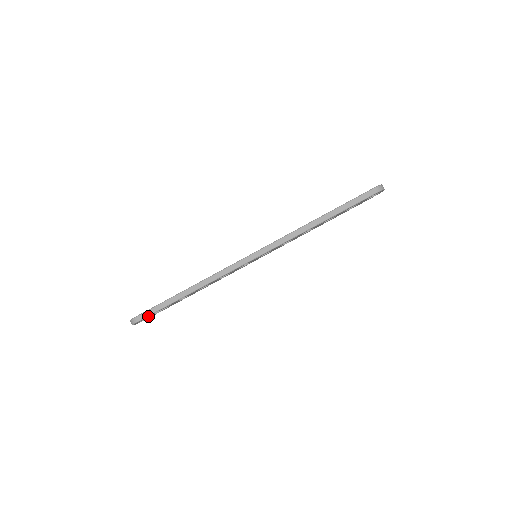
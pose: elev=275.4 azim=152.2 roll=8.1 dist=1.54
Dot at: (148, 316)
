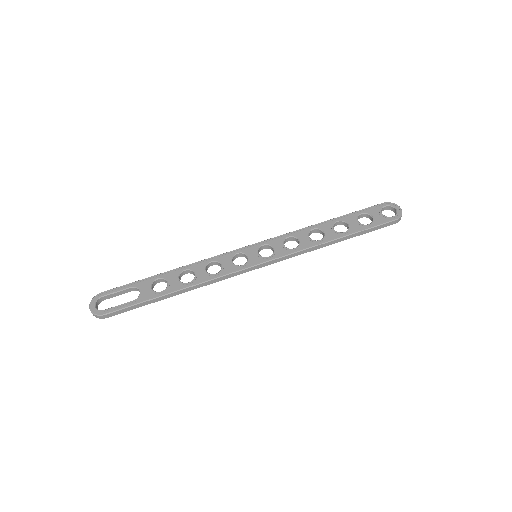
Dot at: (120, 312)
